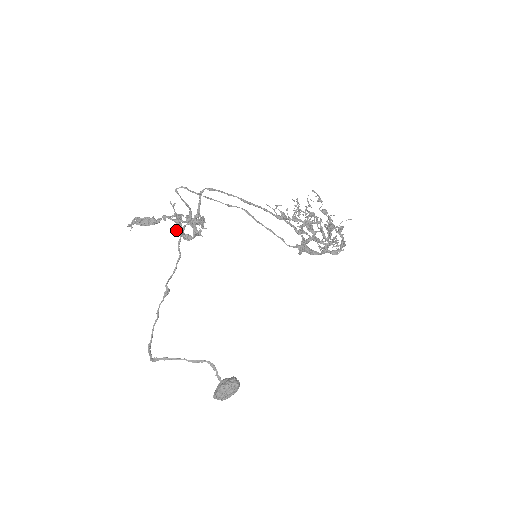
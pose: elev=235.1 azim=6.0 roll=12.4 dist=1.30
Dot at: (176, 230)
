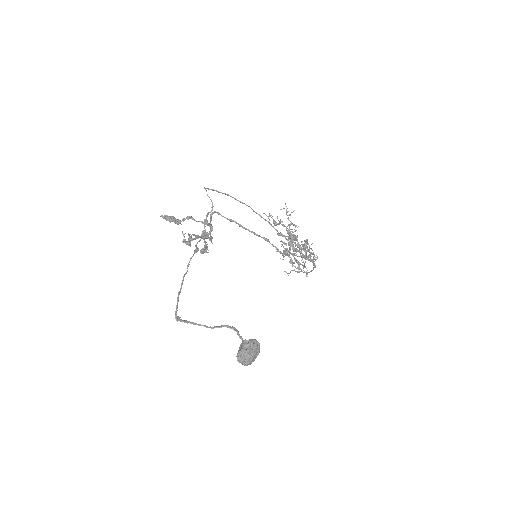
Dot at: (193, 234)
